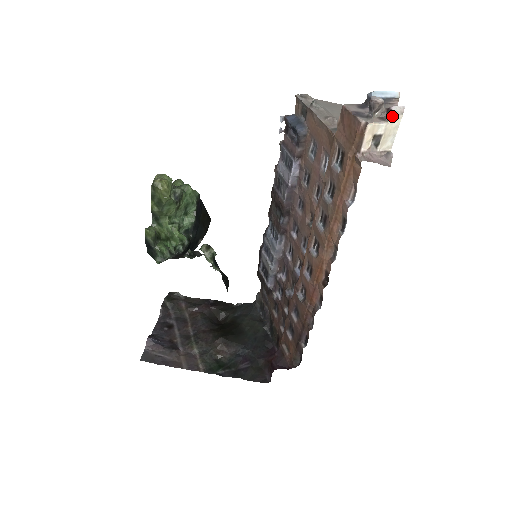
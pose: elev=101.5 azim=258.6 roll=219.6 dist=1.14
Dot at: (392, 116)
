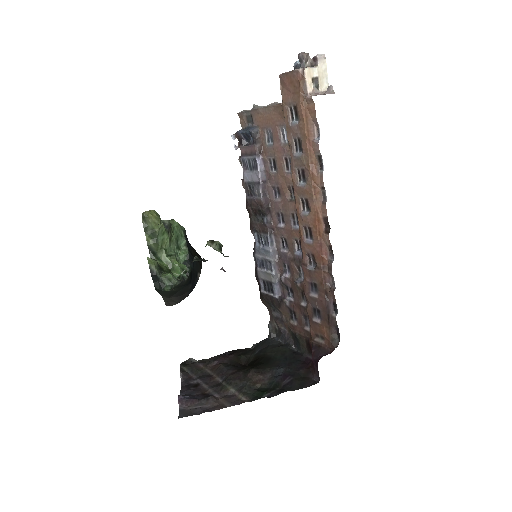
Dot at: (319, 61)
